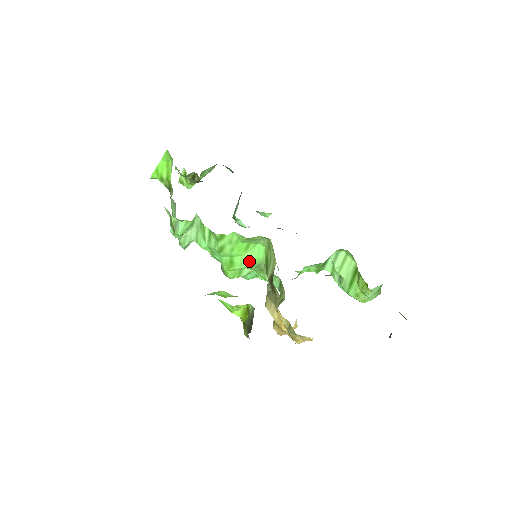
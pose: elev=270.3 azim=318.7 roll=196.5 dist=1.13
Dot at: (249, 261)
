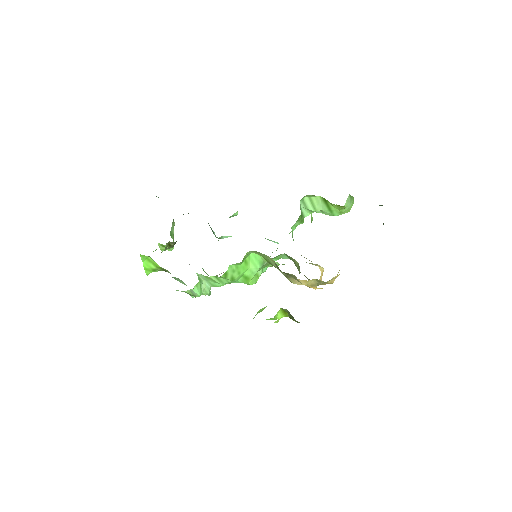
Dot at: (255, 267)
